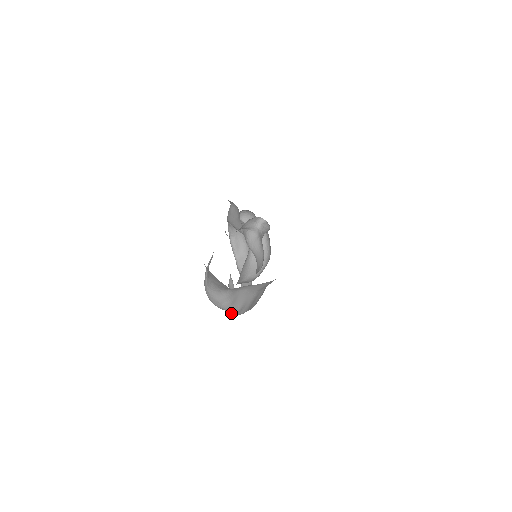
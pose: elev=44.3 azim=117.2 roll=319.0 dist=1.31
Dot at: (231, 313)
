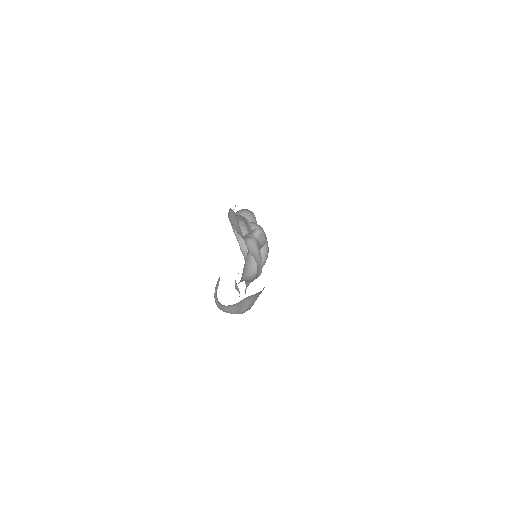
Dot at: occluded
